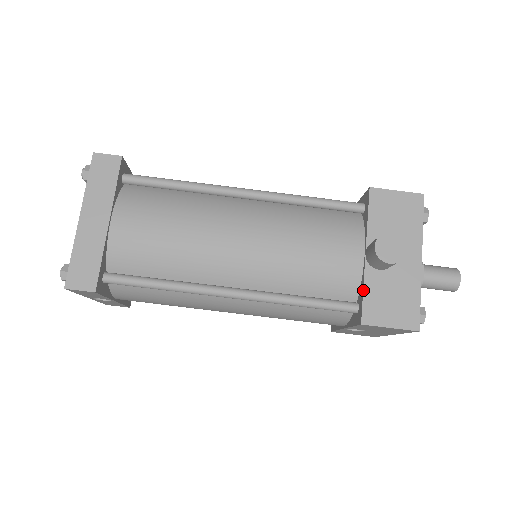
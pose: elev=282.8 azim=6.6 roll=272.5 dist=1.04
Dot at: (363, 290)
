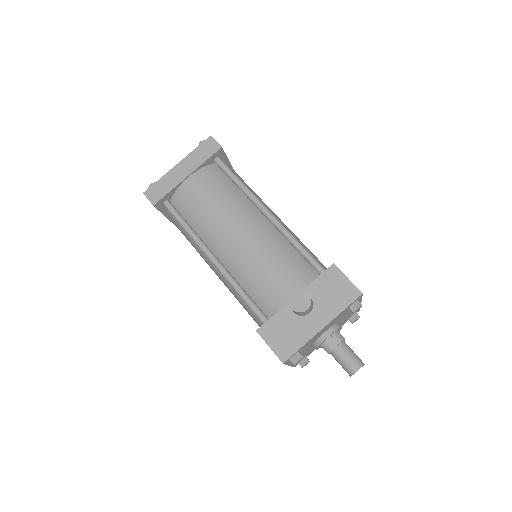
Dot at: occluded
